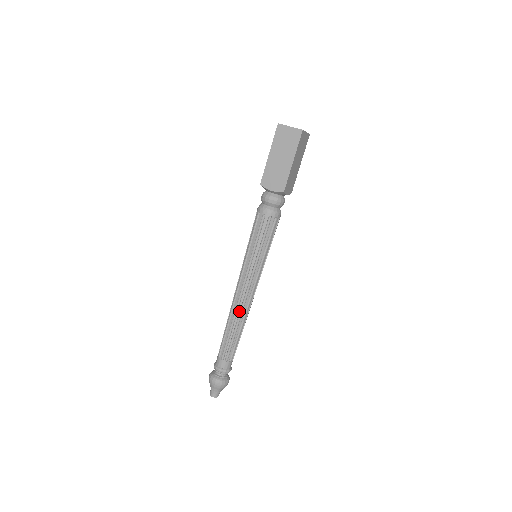
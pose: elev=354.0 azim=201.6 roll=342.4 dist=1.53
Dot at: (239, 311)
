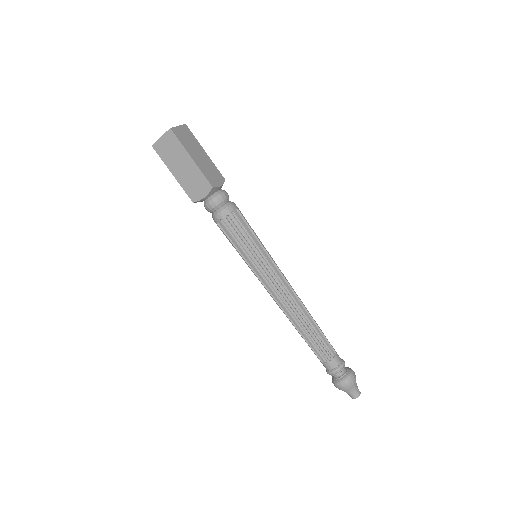
Dot at: (292, 311)
